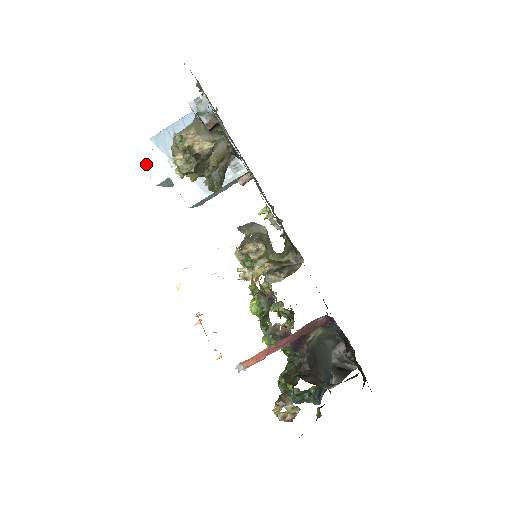
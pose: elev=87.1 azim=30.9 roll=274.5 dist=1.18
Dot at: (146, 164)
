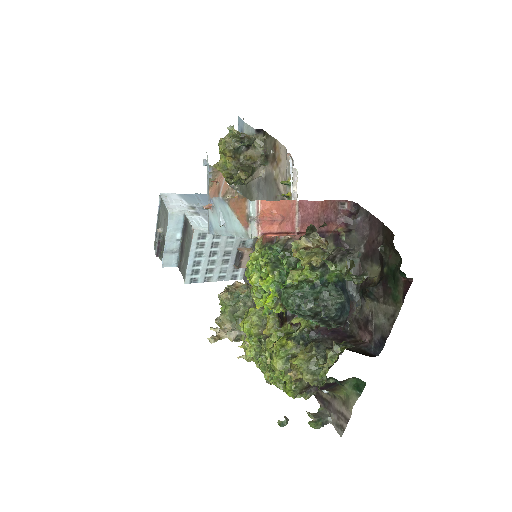
Dot at: (167, 201)
